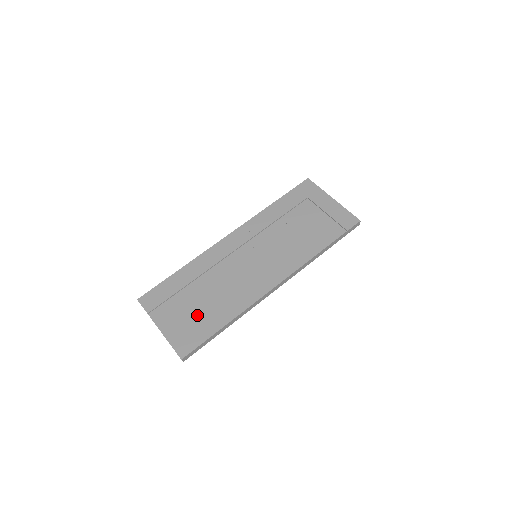
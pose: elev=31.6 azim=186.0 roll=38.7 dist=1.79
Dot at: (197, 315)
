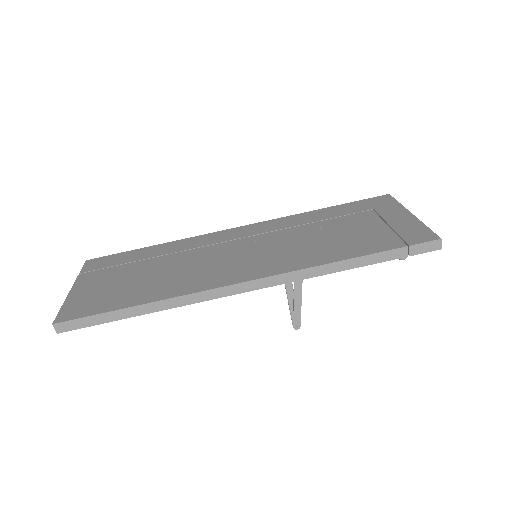
Dot at: (122, 287)
